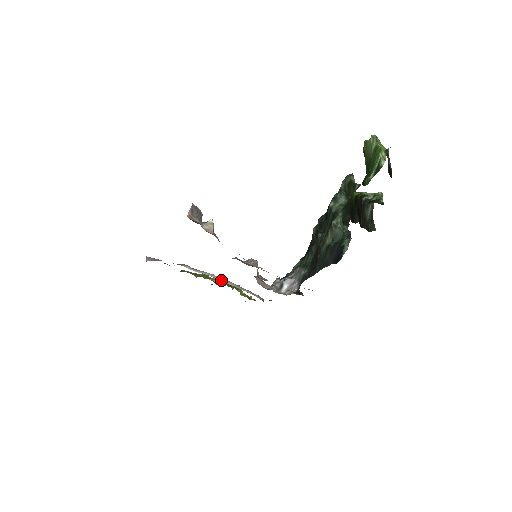
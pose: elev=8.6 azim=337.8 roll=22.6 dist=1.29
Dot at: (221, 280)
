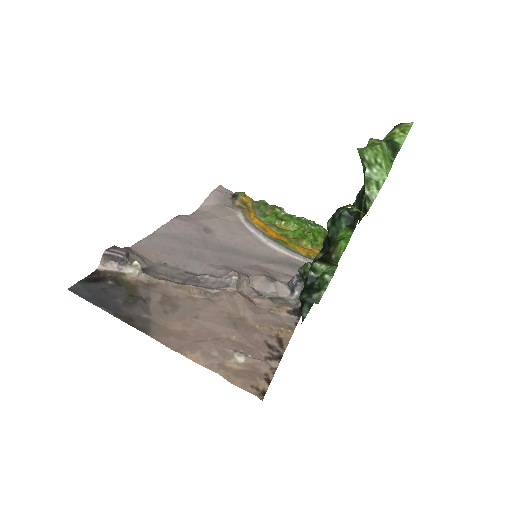
Dot at: (265, 242)
